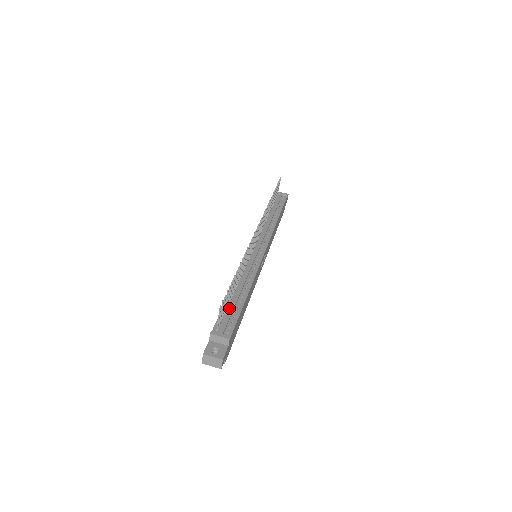
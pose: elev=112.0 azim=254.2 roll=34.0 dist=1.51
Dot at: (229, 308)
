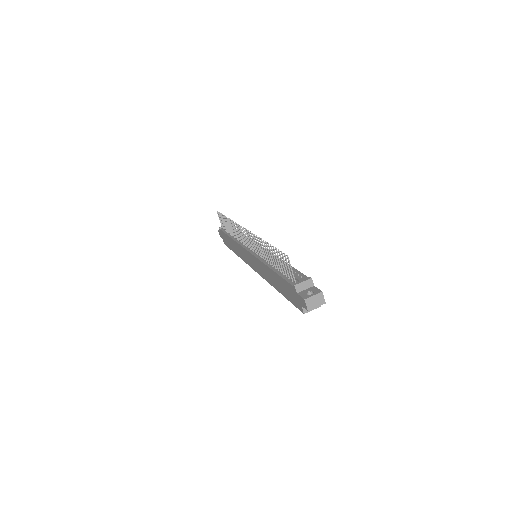
Dot at: occluded
